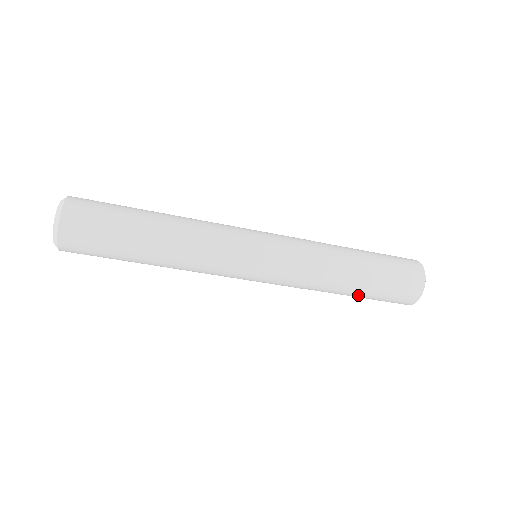
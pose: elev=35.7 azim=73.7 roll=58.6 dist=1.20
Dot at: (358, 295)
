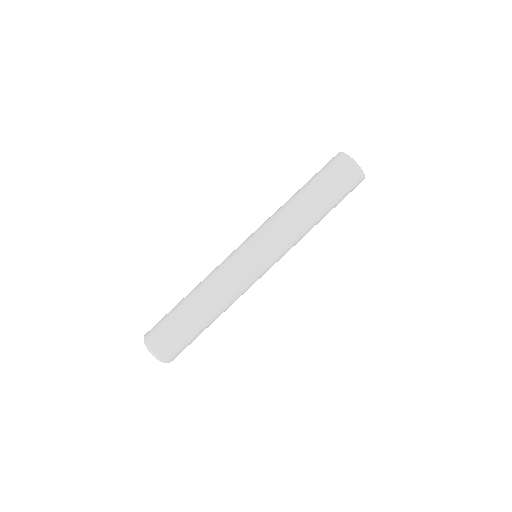
Dot at: (313, 191)
